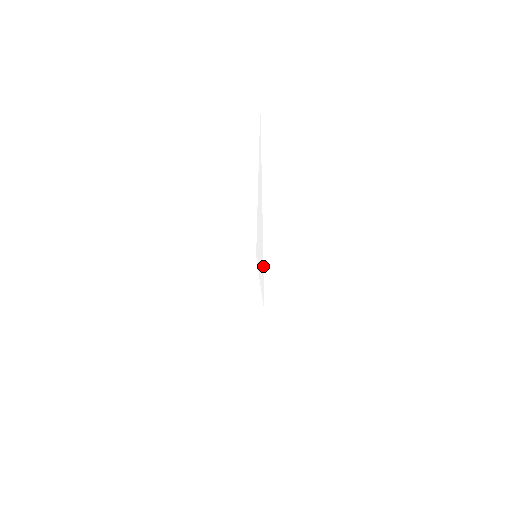
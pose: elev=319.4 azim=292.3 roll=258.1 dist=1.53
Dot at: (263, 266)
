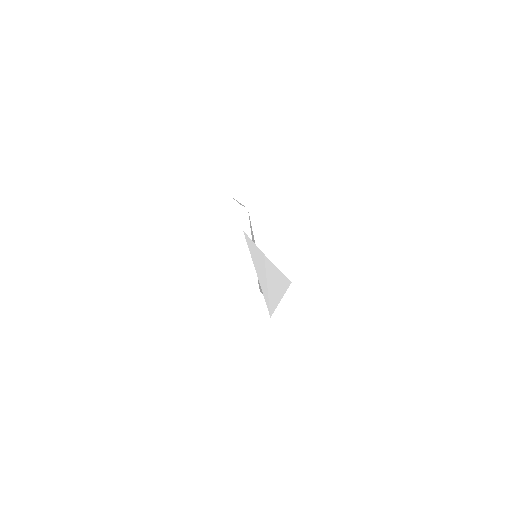
Dot at: occluded
